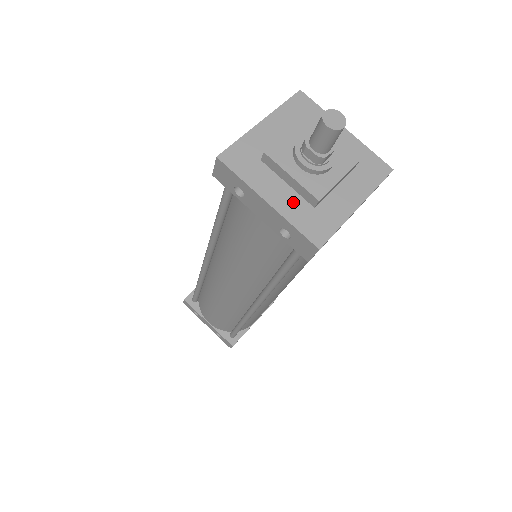
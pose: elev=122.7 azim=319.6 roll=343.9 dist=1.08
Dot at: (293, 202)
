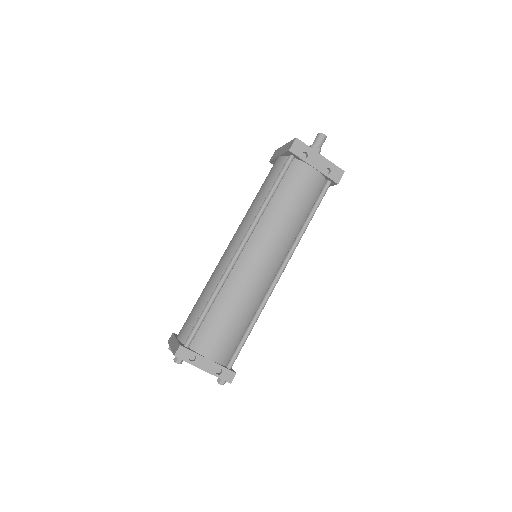
Dot at: occluded
